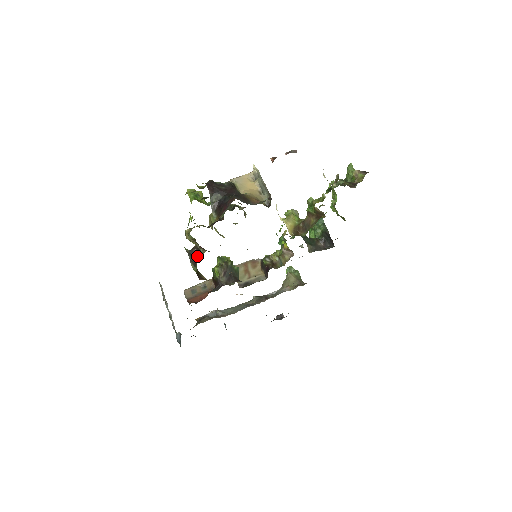
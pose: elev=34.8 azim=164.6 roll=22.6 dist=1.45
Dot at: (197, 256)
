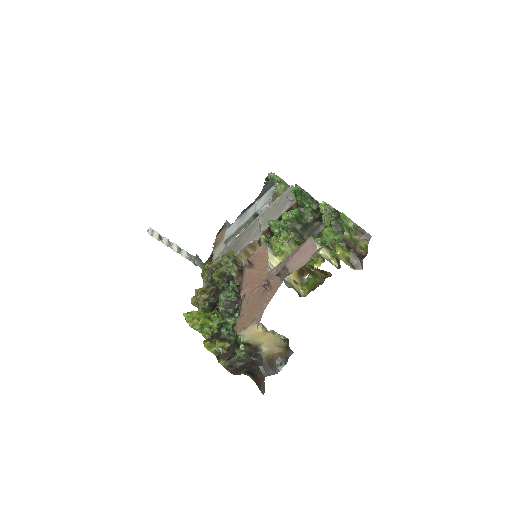
Dot at: occluded
